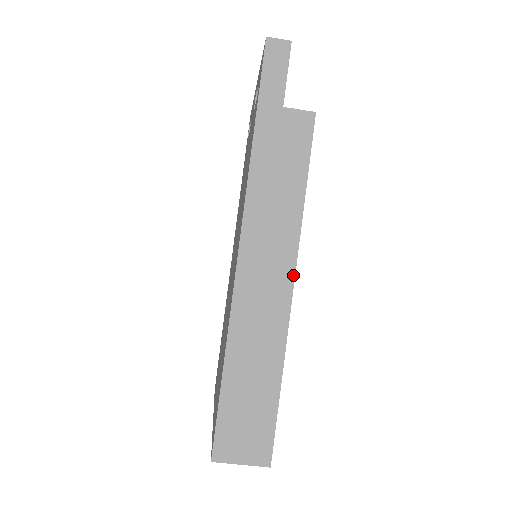
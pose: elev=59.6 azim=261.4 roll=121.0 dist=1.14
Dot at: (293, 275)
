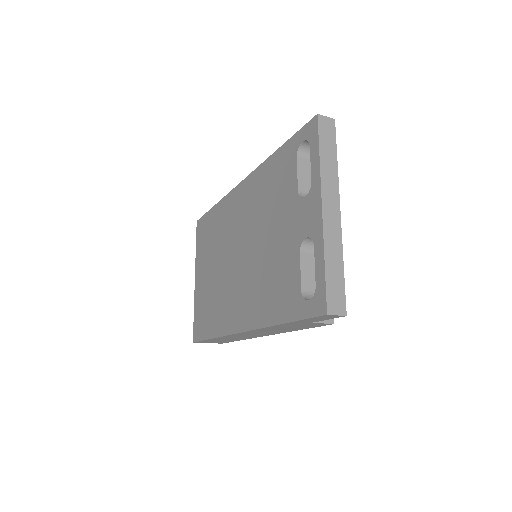
Dot at: occluded
